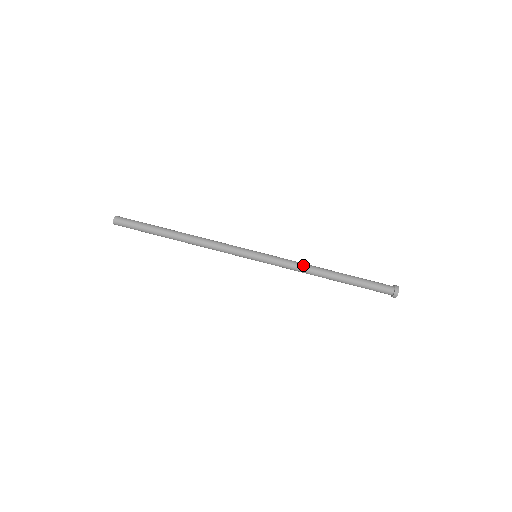
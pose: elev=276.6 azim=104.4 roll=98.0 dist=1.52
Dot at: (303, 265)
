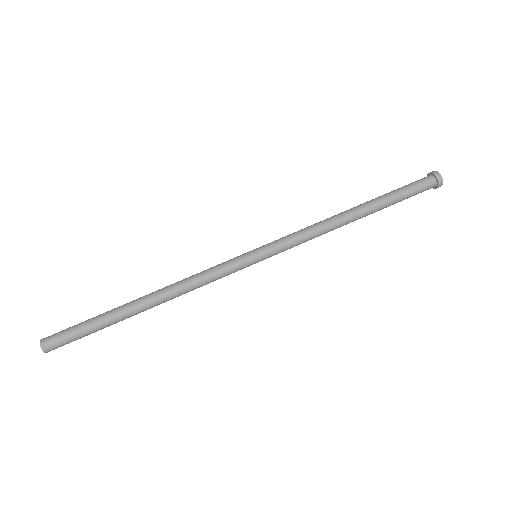
Dot at: (319, 226)
